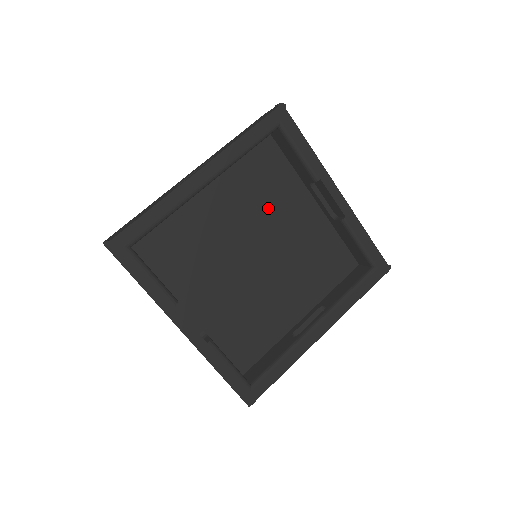
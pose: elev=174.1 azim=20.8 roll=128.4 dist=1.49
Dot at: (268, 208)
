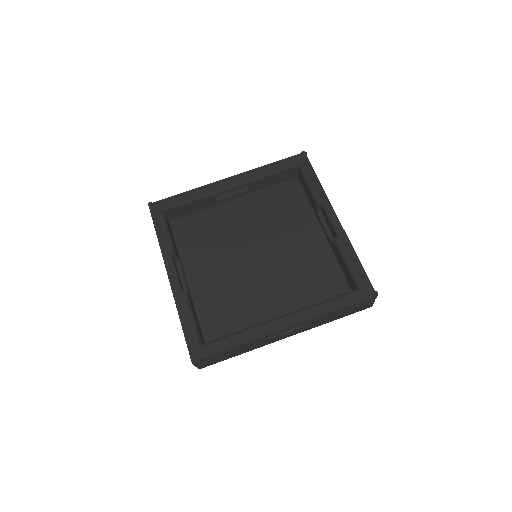
Dot at: (279, 226)
